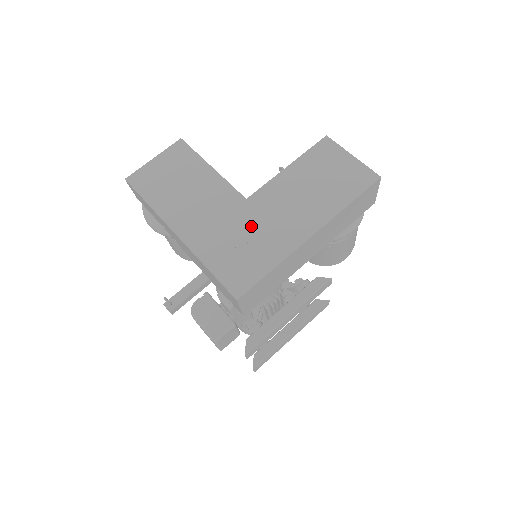
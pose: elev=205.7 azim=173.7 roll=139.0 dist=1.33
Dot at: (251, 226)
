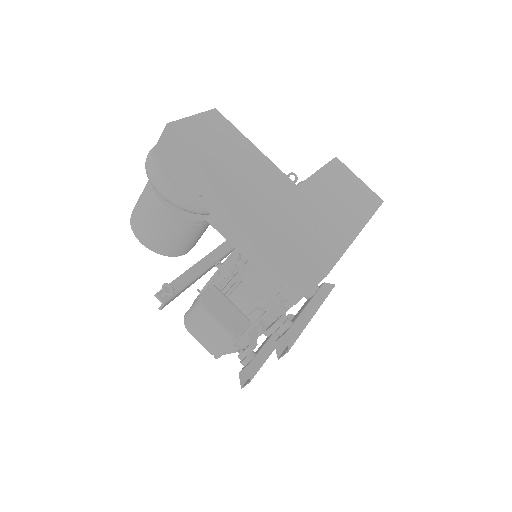
Dot at: (311, 211)
